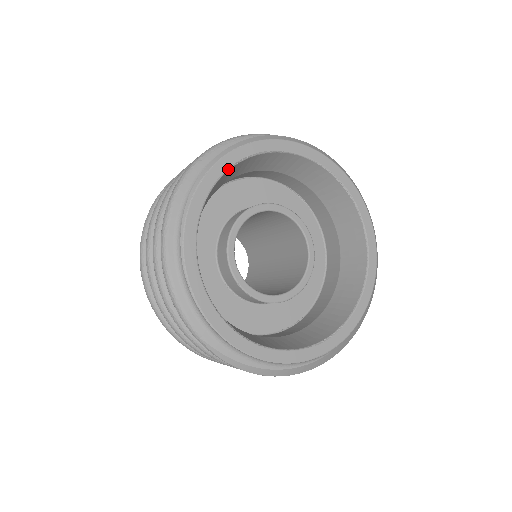
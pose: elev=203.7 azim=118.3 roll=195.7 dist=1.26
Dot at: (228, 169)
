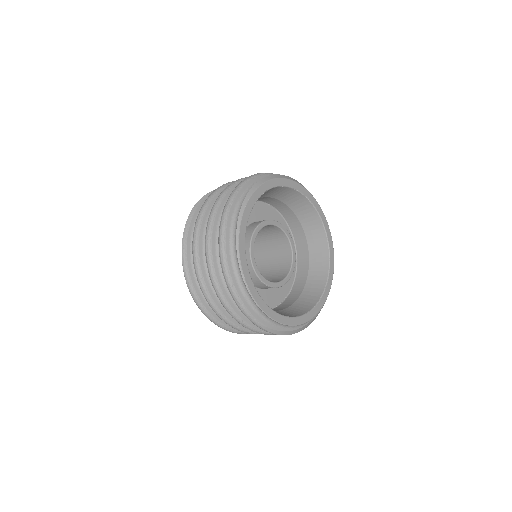
Dot at: occluded
